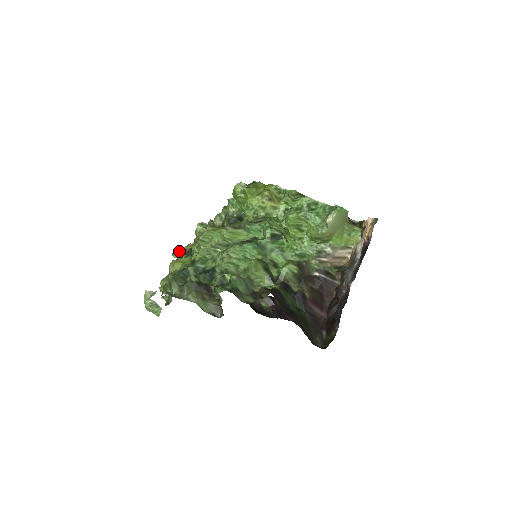
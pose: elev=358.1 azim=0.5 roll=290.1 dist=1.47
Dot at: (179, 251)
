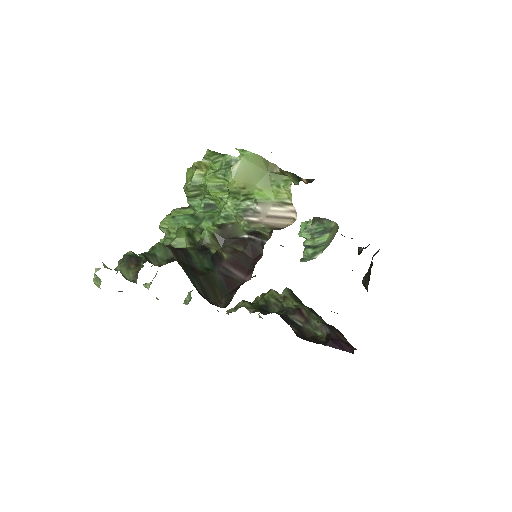
Dot at: occluded
